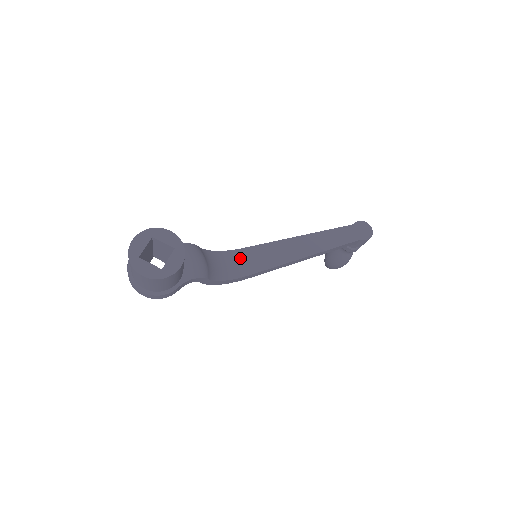
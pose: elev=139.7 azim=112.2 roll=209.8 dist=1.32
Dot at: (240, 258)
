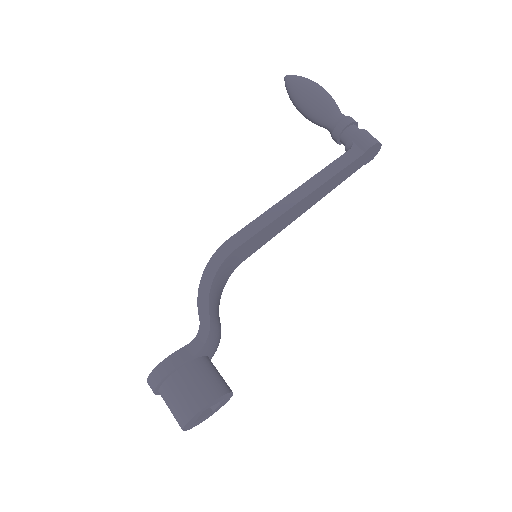
Dot at: (235, 257)
